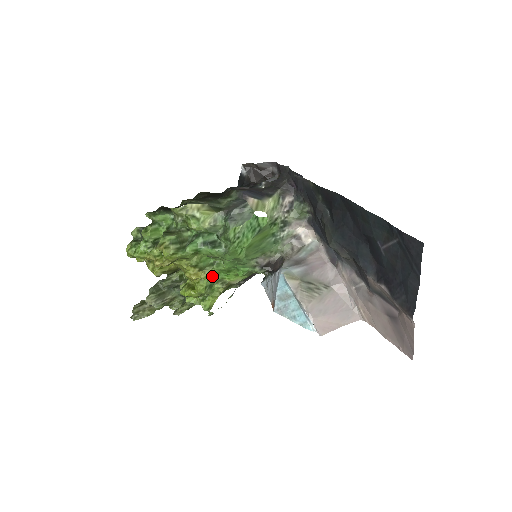
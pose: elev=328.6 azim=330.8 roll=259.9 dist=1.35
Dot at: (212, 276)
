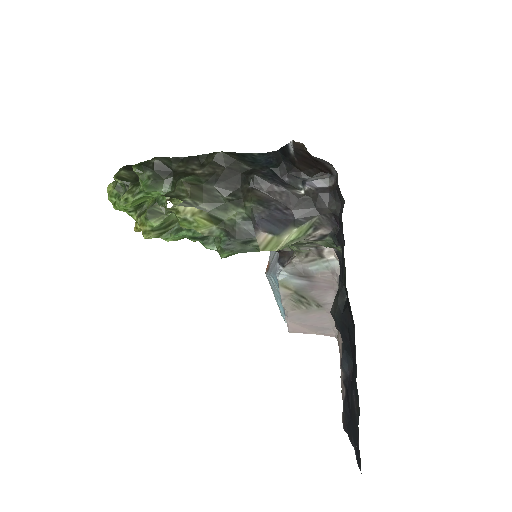
Dot at: occluded
